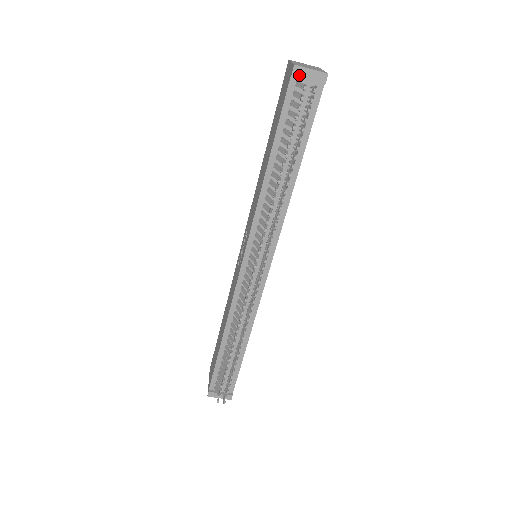
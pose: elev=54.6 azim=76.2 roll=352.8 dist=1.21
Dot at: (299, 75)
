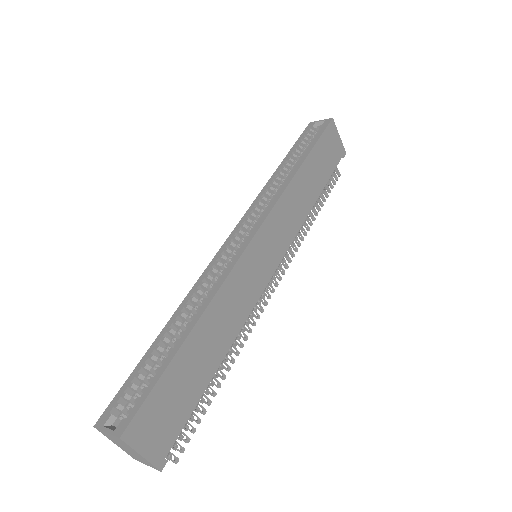
Dot at: occluded
